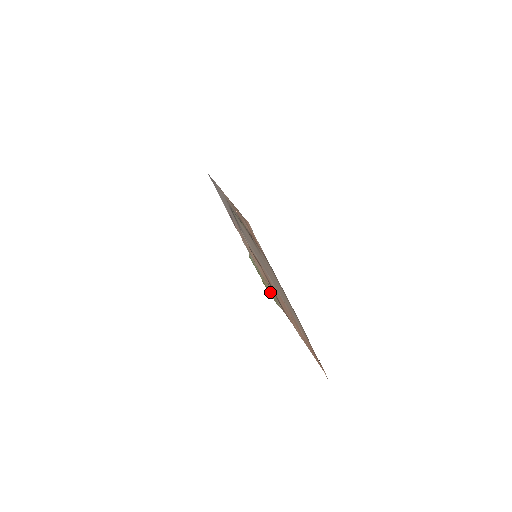
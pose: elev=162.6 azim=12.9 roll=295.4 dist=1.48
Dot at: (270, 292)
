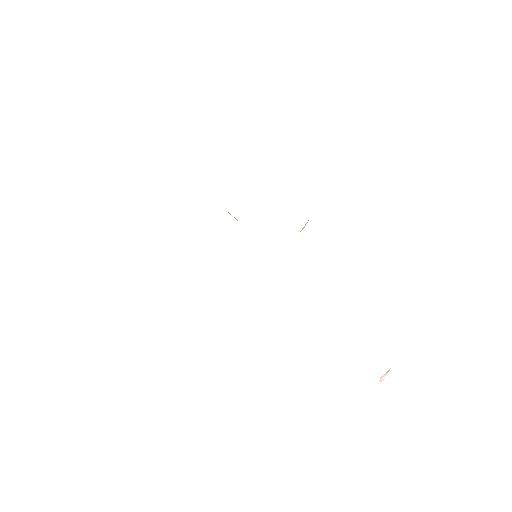
Dot at: occluded
